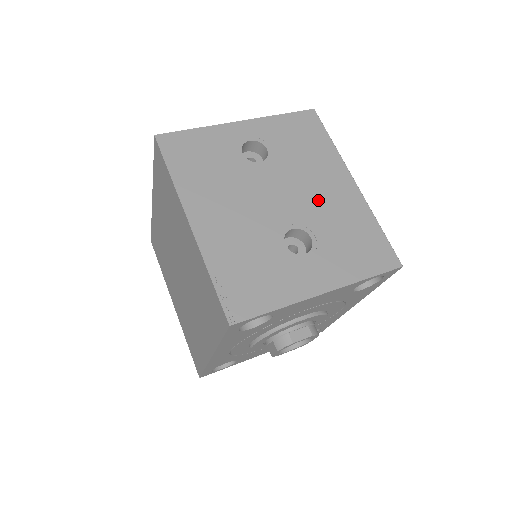
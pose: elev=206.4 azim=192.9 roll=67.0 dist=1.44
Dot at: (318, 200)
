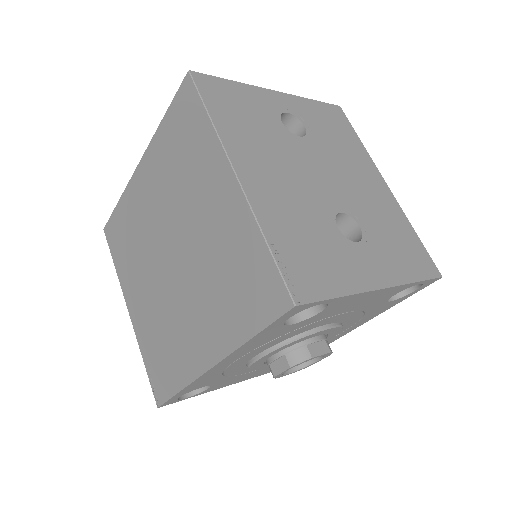
Dot at: (359, 191)
